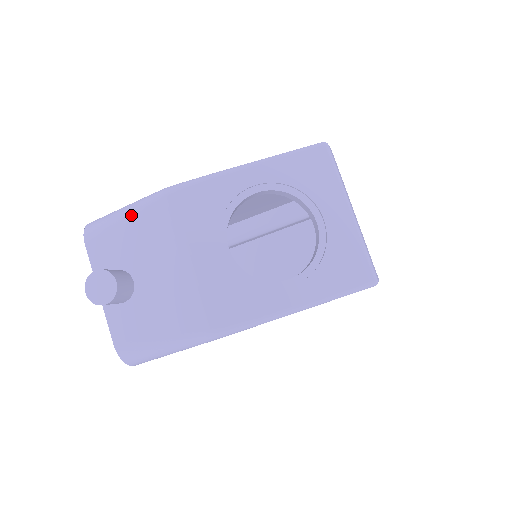
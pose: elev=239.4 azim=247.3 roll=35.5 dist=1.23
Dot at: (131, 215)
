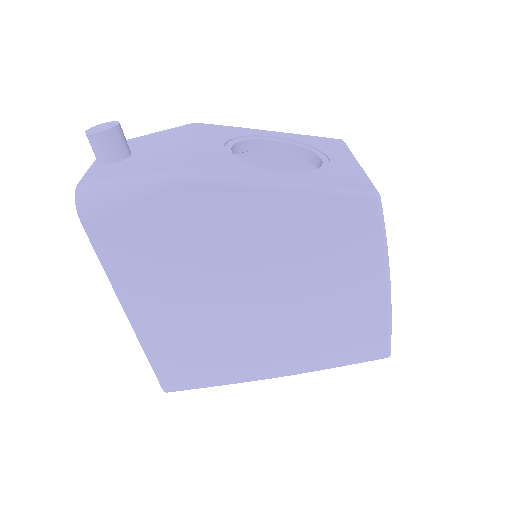
Dot at: (157, 132)
